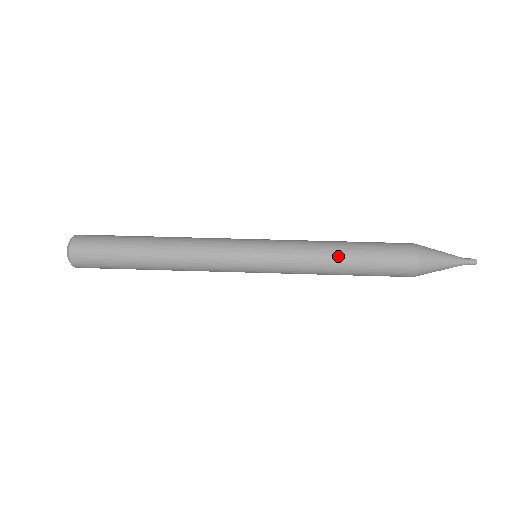
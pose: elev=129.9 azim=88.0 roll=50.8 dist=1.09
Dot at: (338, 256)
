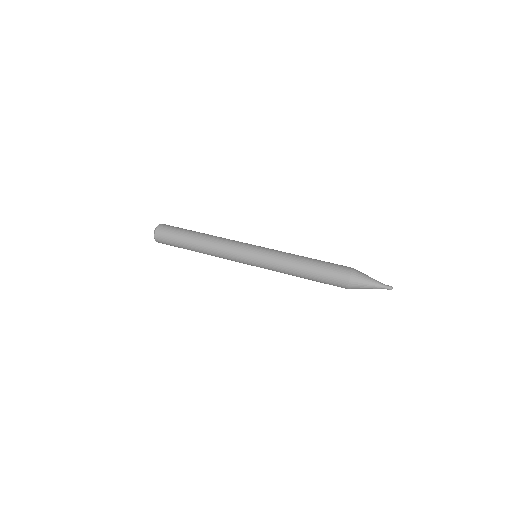
Dot at: (303, 258)
